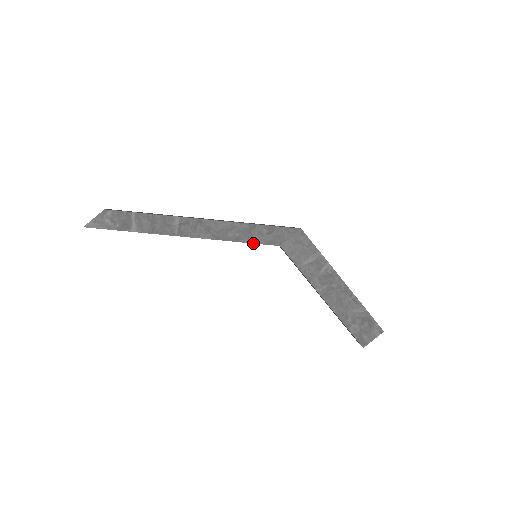
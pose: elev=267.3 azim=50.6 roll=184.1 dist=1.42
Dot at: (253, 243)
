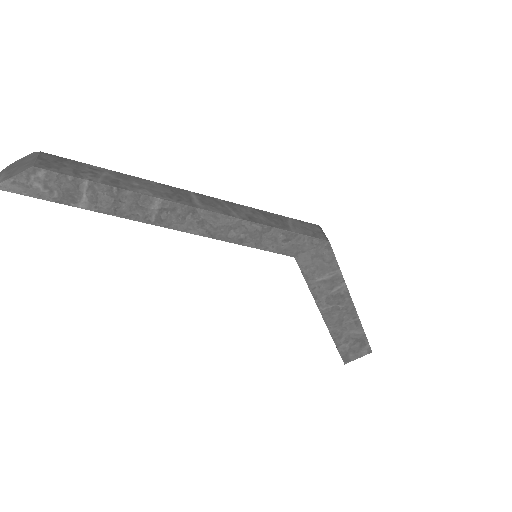
Dot at: (260, 249)
